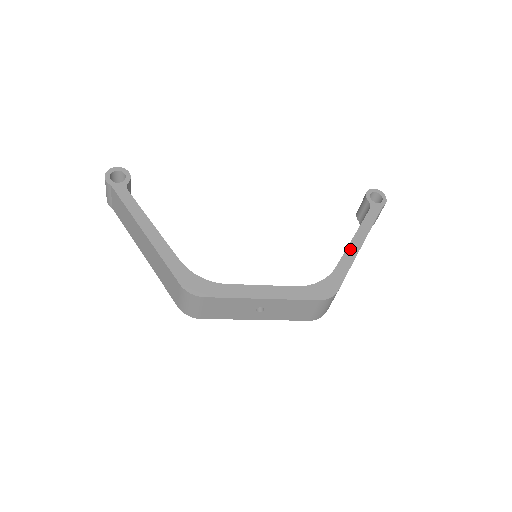
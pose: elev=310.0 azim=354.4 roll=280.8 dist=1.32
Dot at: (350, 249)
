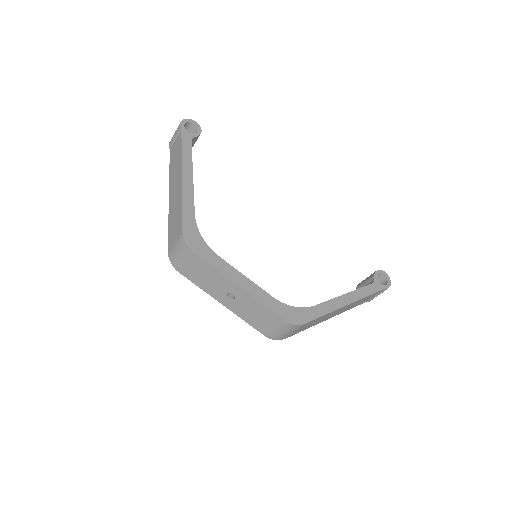
Dot at: (335, 301)
